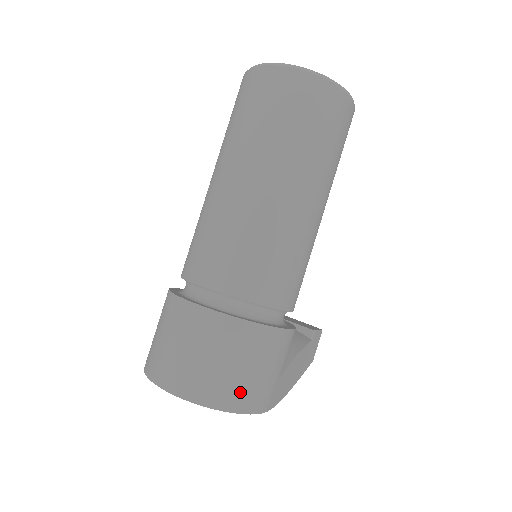
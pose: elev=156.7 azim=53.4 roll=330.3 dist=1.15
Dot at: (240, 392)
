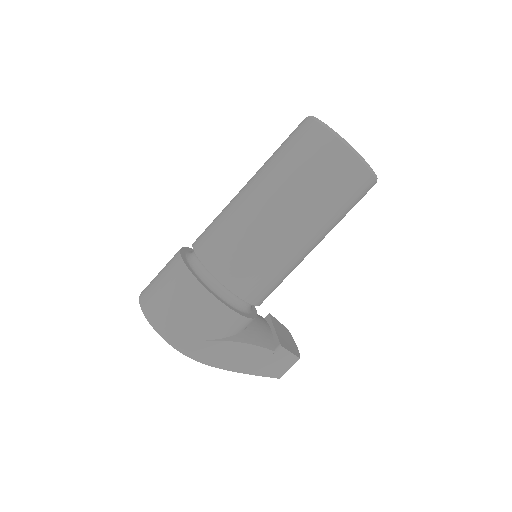
Dot at: (166, 320)
